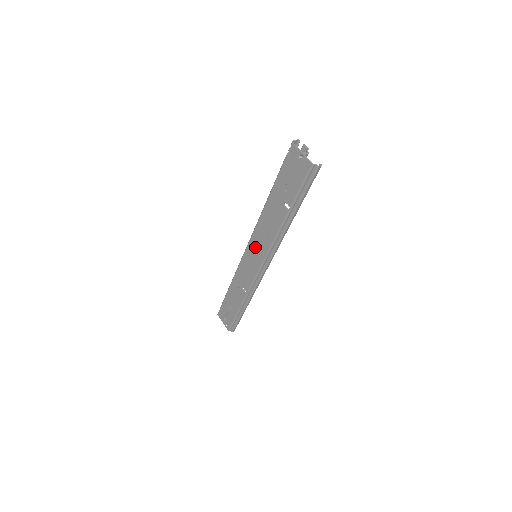
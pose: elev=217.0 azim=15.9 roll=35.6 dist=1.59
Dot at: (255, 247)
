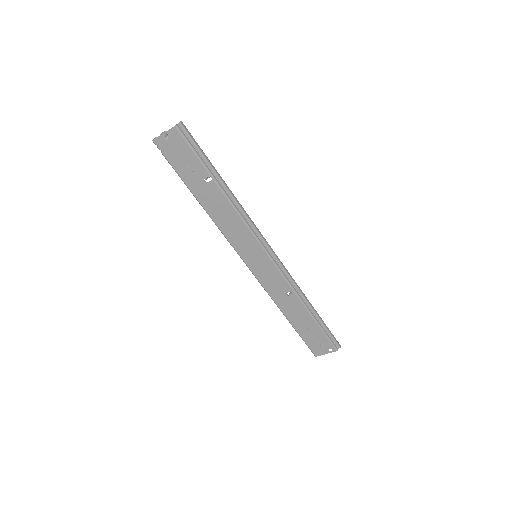
Dot at: (244, 248)
